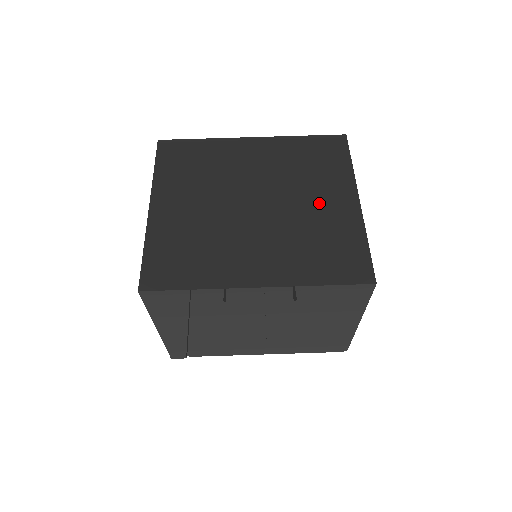
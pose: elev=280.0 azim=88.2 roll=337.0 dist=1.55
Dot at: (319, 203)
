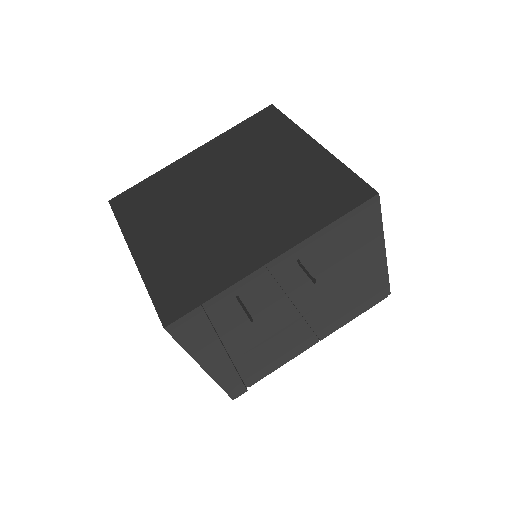
Dot at: (284, 164)
